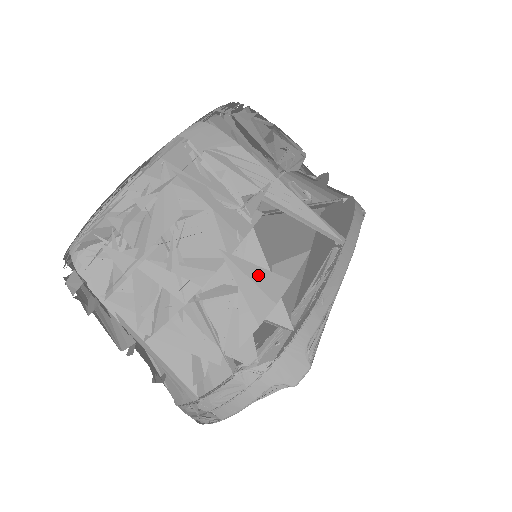
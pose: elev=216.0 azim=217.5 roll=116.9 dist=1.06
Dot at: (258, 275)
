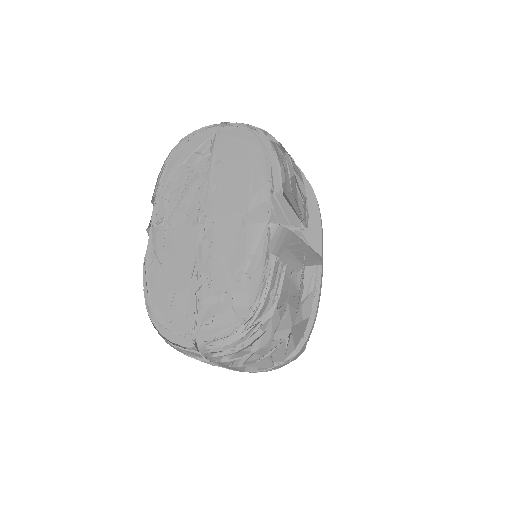
Dot at: (300, 327)
